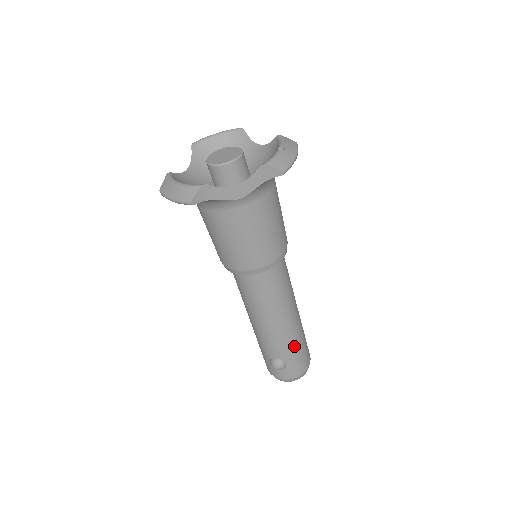
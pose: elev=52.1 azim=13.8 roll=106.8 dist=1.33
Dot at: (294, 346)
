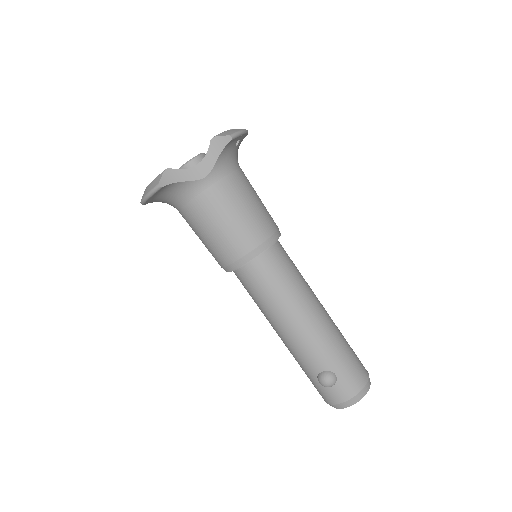
Dot at: (335, 349)
